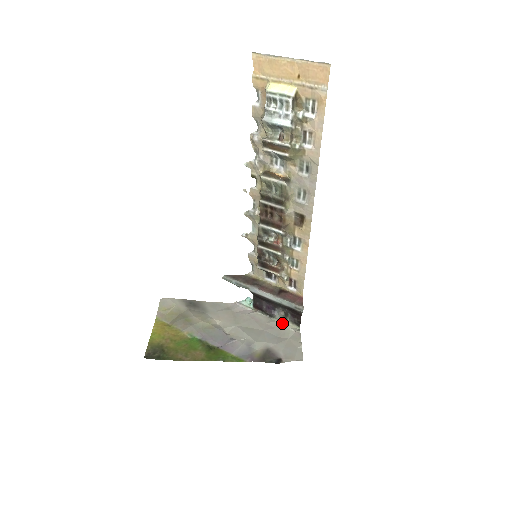
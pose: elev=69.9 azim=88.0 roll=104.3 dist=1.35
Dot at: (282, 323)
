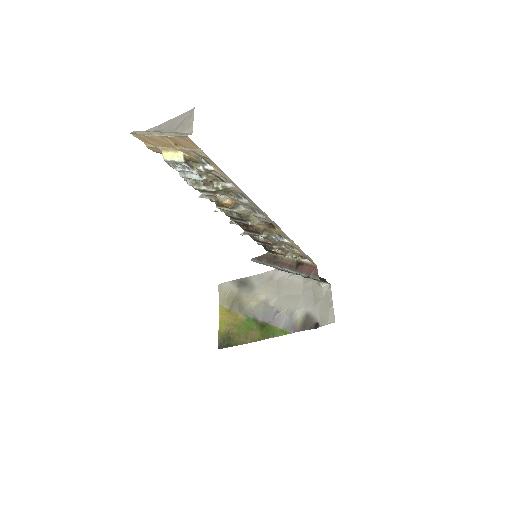
Dot at: (316, 282)
